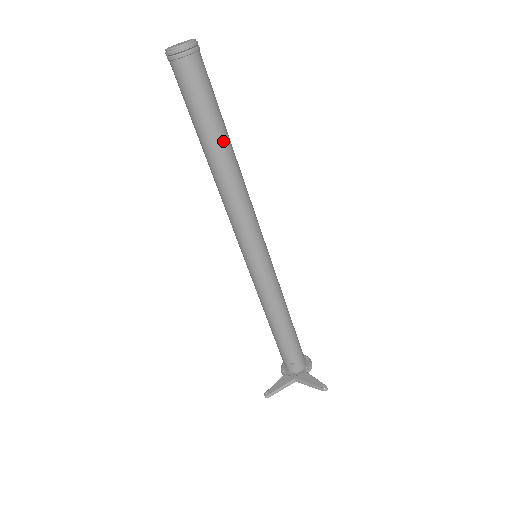
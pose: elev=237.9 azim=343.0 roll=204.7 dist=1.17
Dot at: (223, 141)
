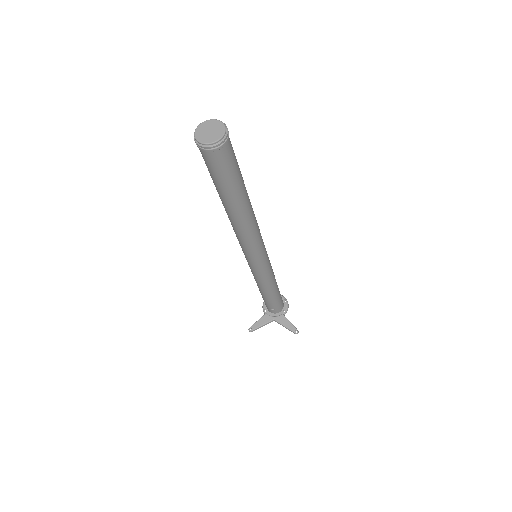
Dot at: (241, 200)
